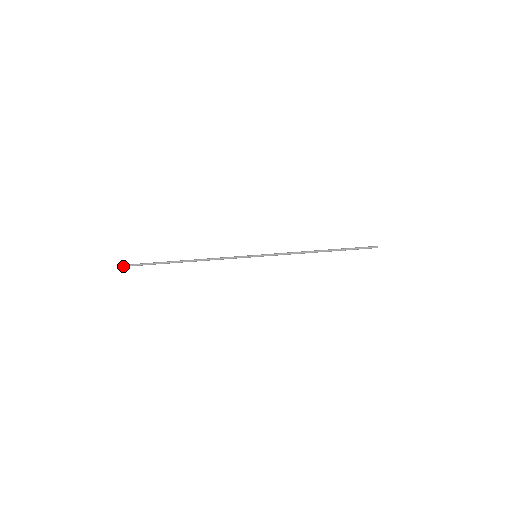
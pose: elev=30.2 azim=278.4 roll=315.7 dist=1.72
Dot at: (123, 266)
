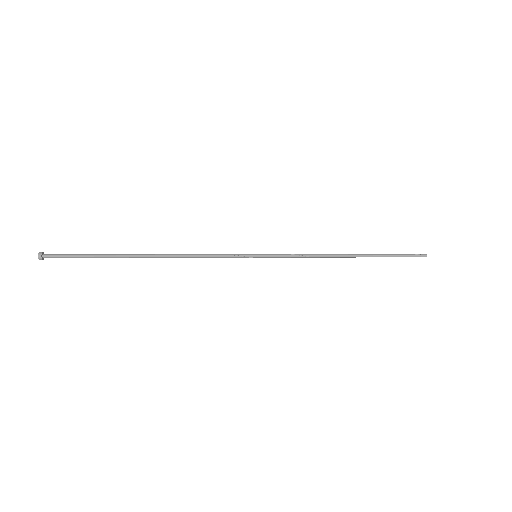
Dot at: (39, 259)
